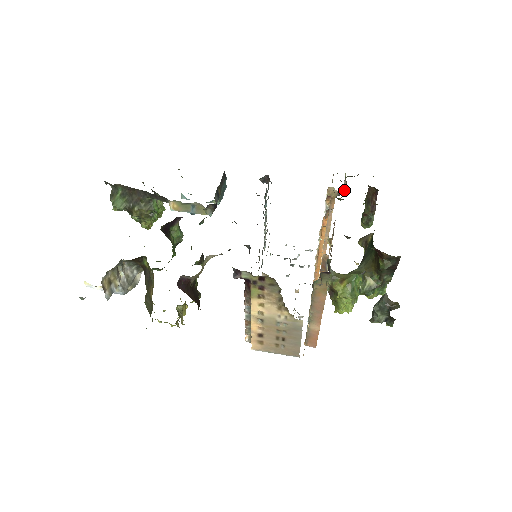
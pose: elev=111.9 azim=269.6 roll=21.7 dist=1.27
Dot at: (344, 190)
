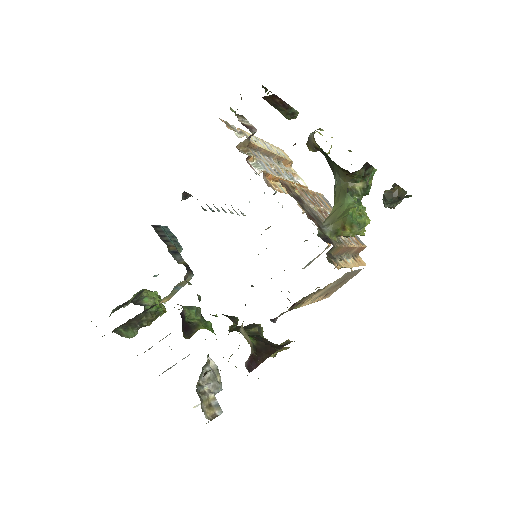
Dot at: occluded
